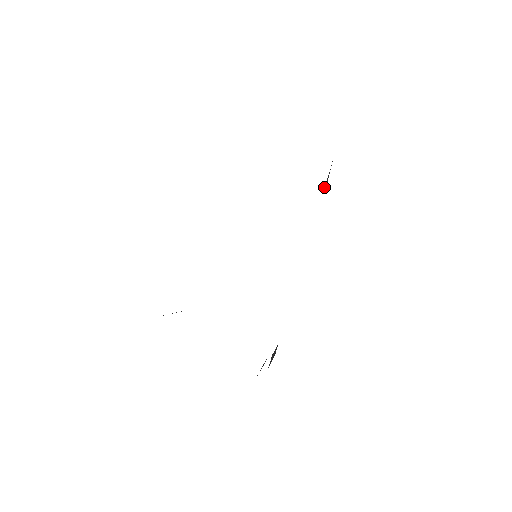
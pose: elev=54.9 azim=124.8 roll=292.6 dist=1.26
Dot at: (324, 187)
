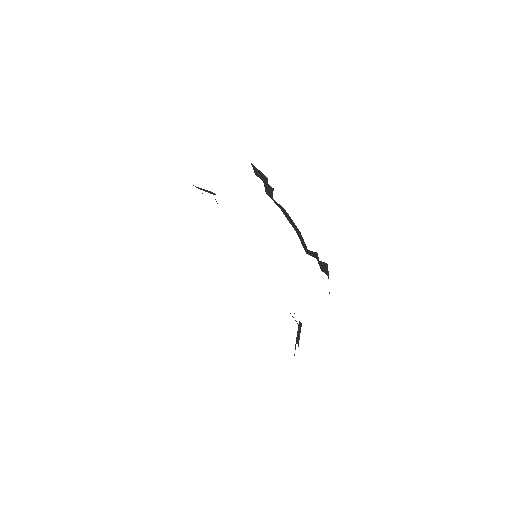
Dot at: (272, 197)
